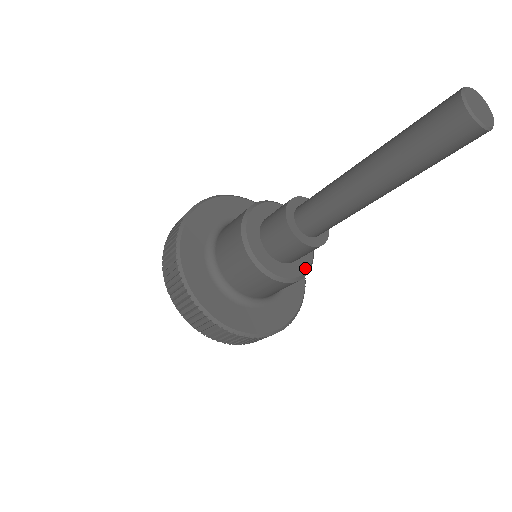
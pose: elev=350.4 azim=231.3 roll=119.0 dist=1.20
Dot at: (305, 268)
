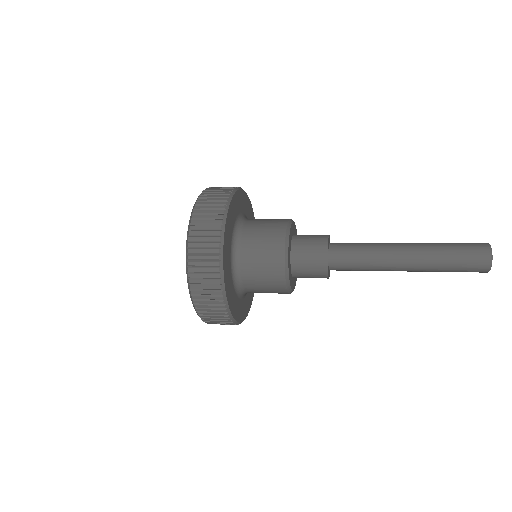
Dot at: occluded
